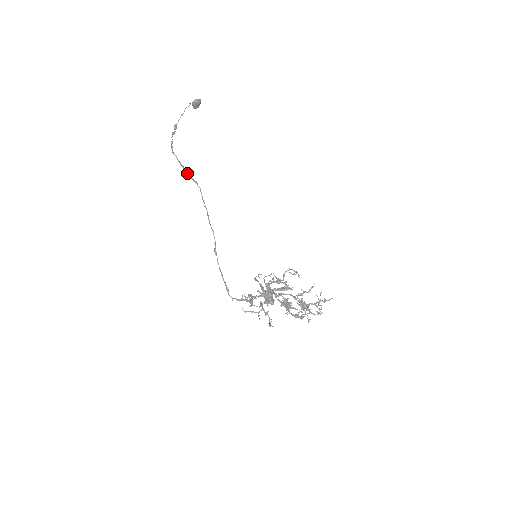
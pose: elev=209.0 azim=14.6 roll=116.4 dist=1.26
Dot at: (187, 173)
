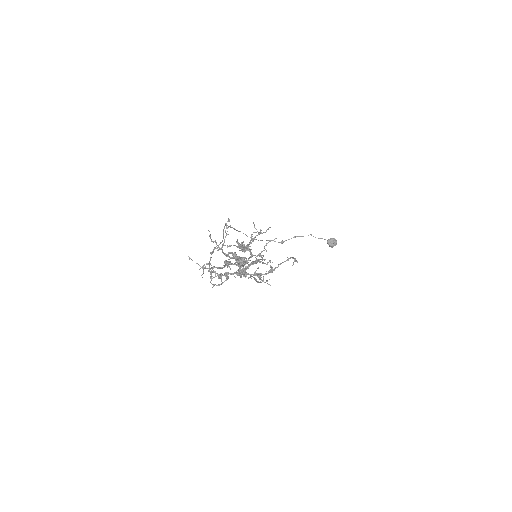
Dot at: occluded
